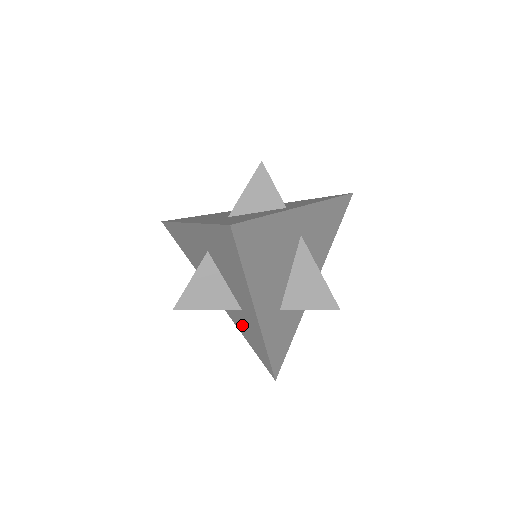
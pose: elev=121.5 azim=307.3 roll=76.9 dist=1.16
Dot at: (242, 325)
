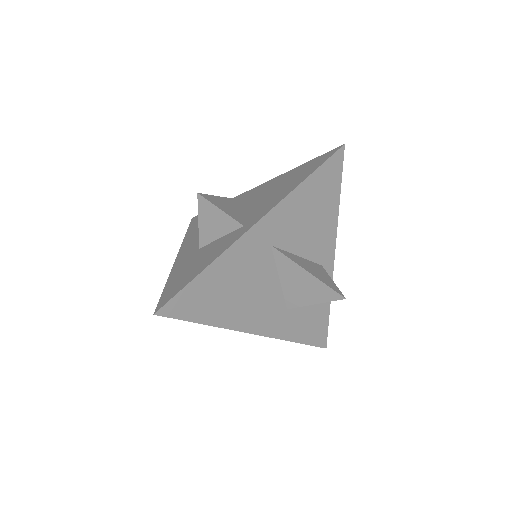
Dot at: occluded
